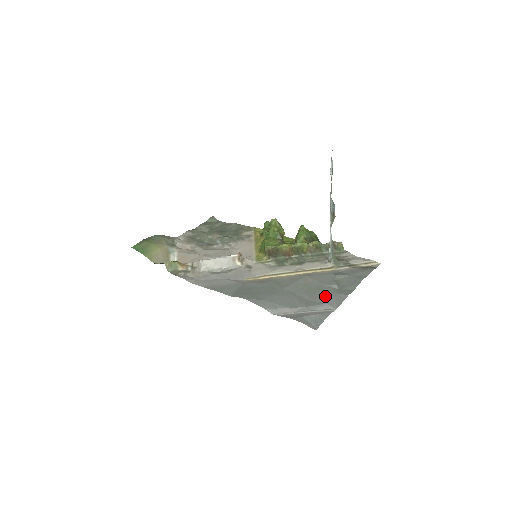
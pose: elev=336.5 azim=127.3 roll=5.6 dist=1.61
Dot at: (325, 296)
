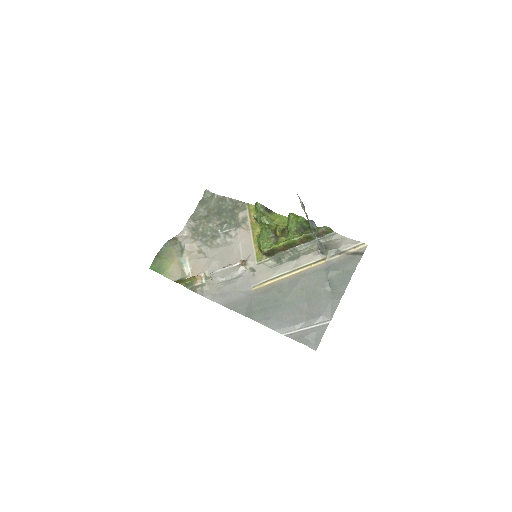
Dot at: (321, 305)
